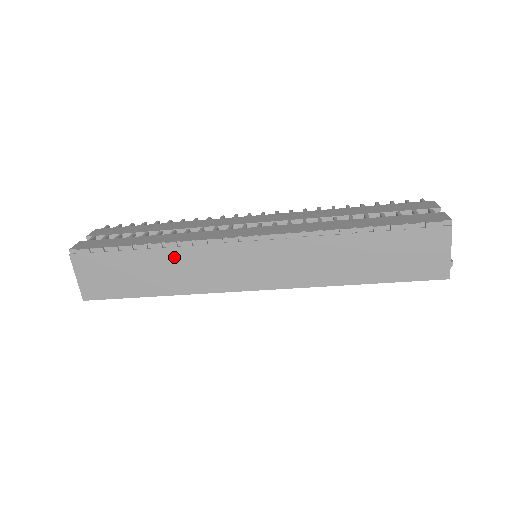
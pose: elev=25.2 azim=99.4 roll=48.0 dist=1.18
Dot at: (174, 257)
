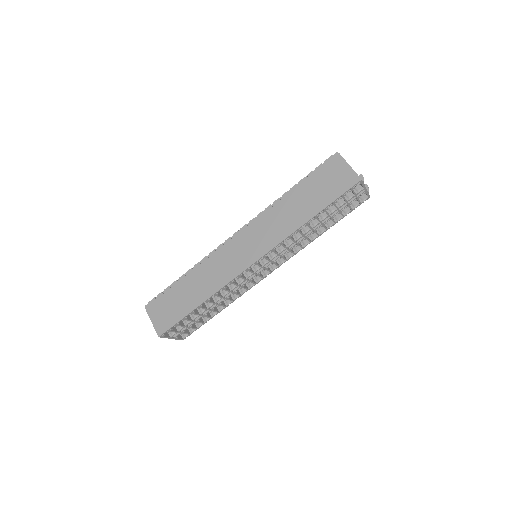
Dot at: (201, 272)
